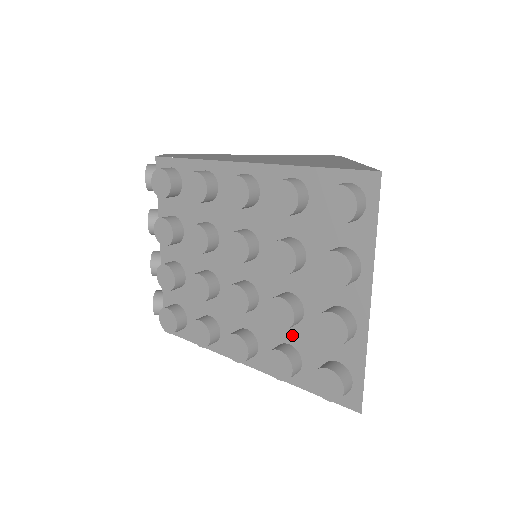
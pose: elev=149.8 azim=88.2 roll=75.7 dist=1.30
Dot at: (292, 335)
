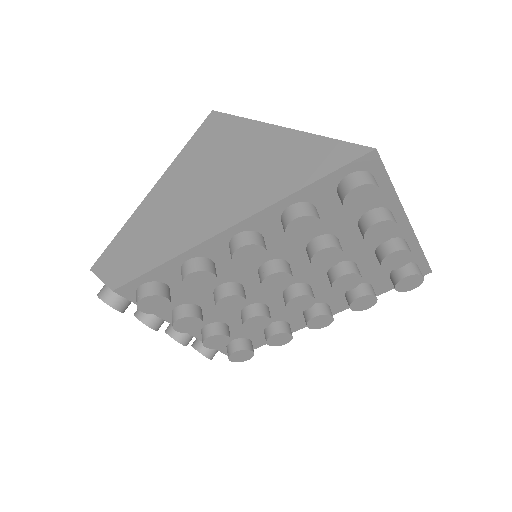
Dot at: occluded
